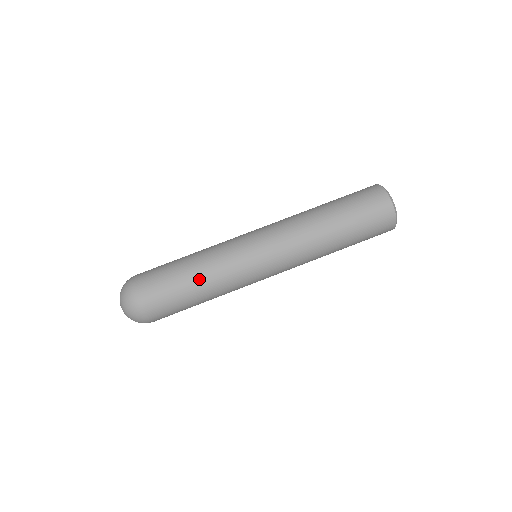
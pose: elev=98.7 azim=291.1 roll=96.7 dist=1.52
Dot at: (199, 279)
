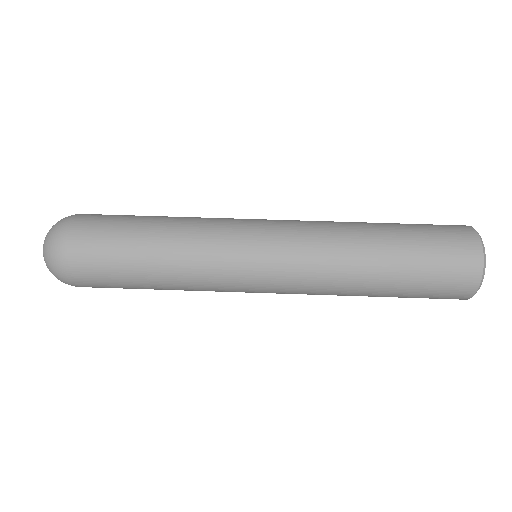
Dot at: (166, 218)
